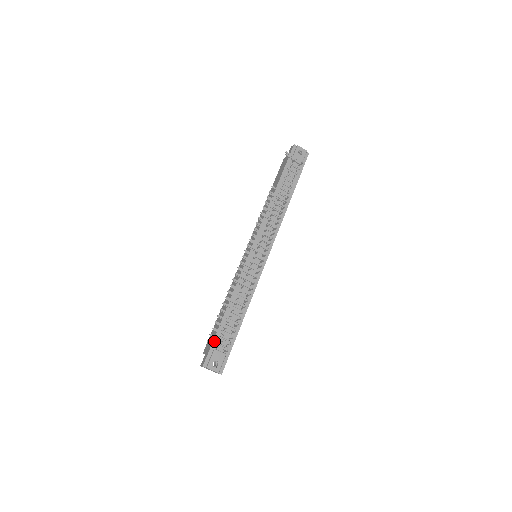
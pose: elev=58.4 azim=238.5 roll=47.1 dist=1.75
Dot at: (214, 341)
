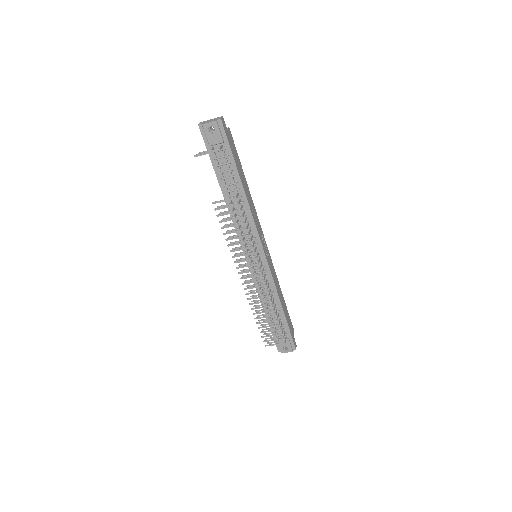
Dot at: occluded
